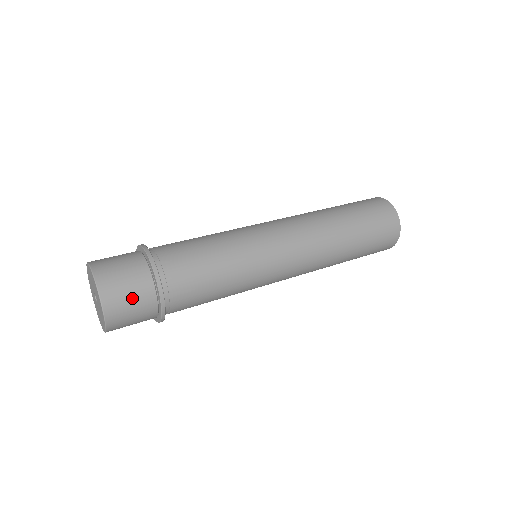
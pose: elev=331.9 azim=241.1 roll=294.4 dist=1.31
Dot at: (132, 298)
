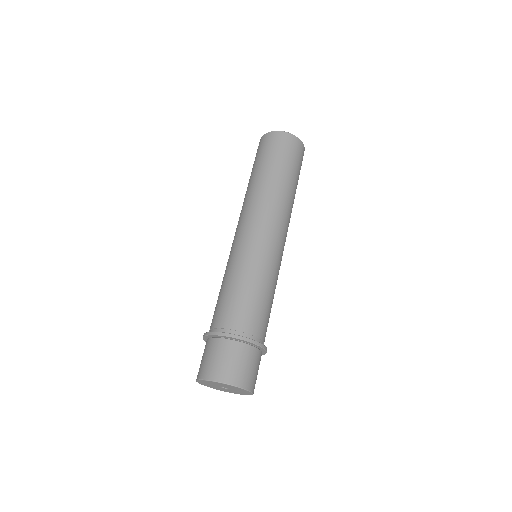
Dot at: (247, 365)
